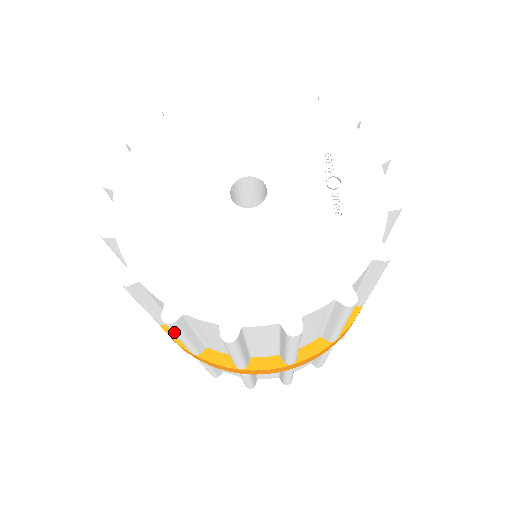
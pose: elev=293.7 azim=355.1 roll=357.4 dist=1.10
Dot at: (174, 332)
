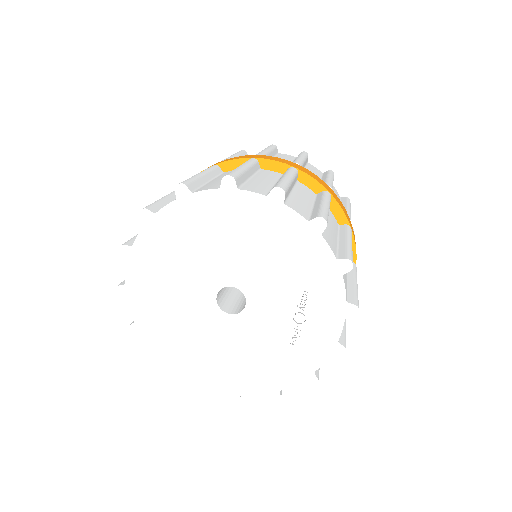
Dot at: occluded
